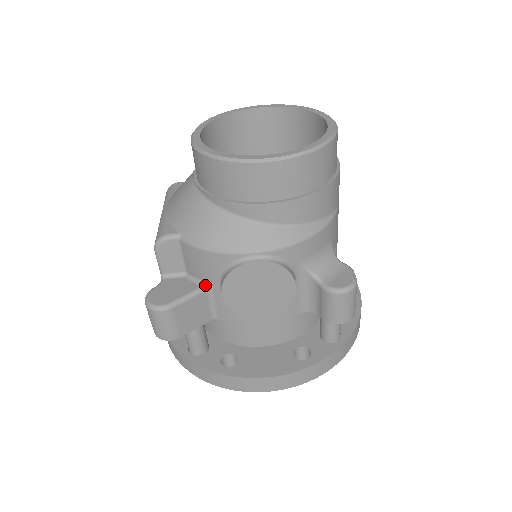
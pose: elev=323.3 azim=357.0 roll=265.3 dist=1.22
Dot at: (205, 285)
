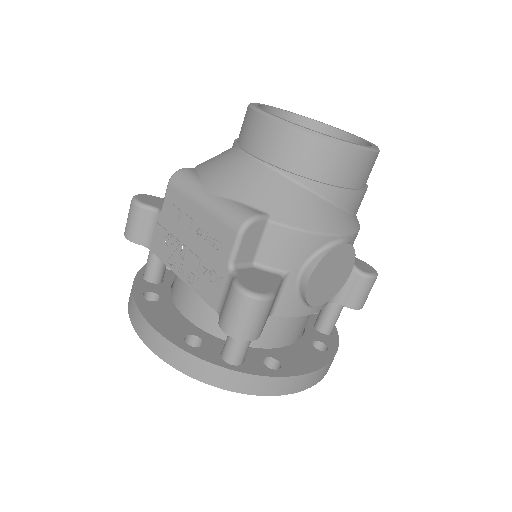
Dot at: (282, 274)
